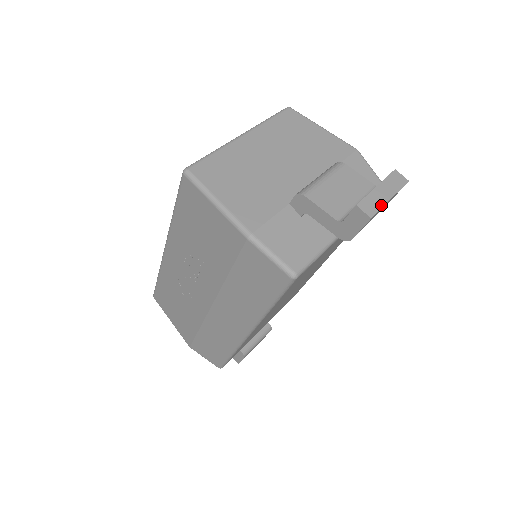
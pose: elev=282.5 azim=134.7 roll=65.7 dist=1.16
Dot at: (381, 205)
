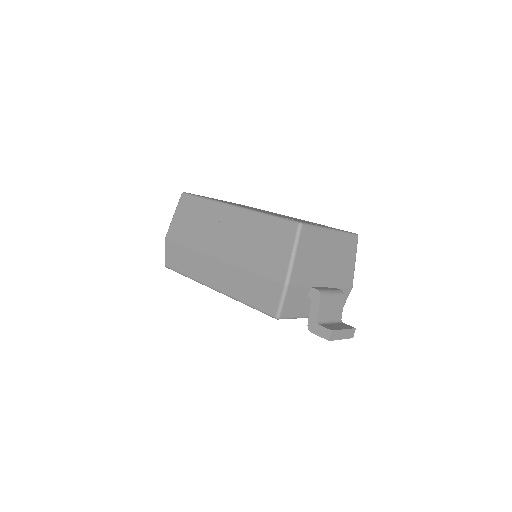
Dot at: (337, 339)
